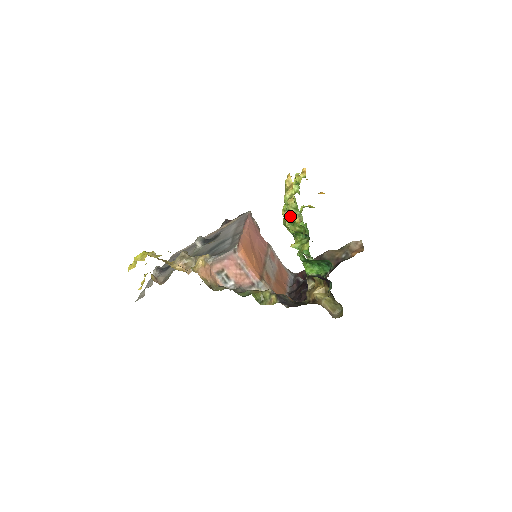
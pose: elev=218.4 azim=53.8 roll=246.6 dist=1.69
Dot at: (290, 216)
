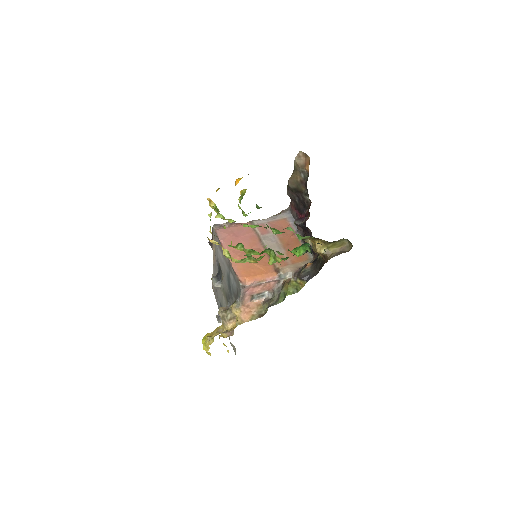
Dot at: occluded
